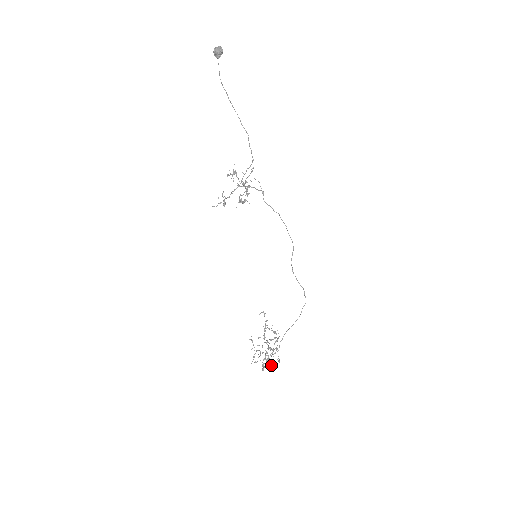
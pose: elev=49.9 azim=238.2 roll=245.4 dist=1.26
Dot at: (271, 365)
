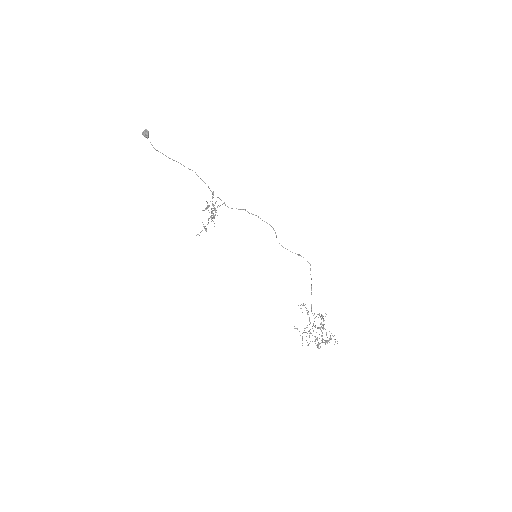
Dot at: occluded
